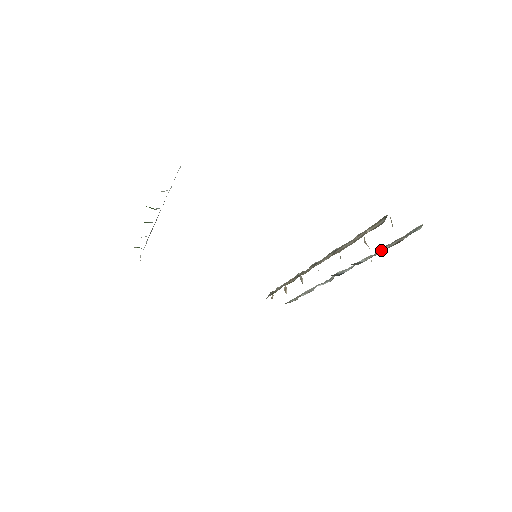
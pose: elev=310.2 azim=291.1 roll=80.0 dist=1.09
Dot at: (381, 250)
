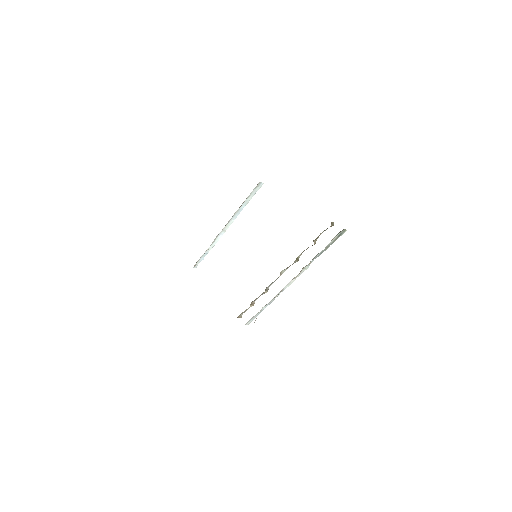
Dot at: (319, 253)
